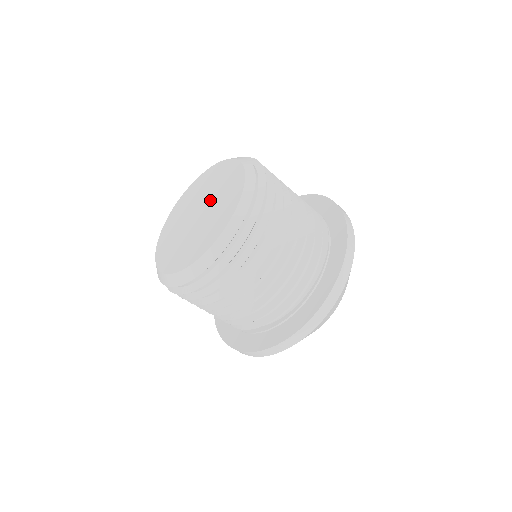
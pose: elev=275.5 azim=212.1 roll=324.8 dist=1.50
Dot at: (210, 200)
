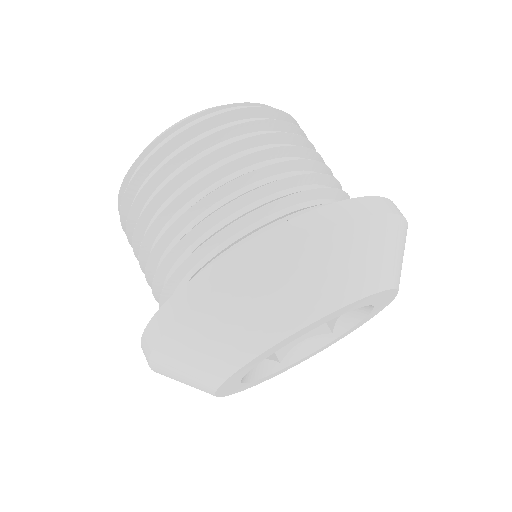
Dot at: occluded
